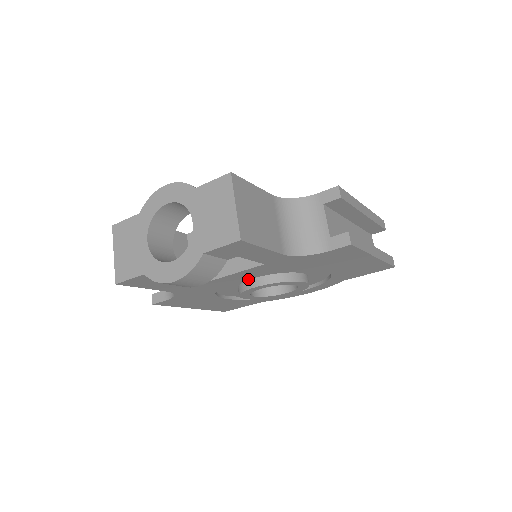
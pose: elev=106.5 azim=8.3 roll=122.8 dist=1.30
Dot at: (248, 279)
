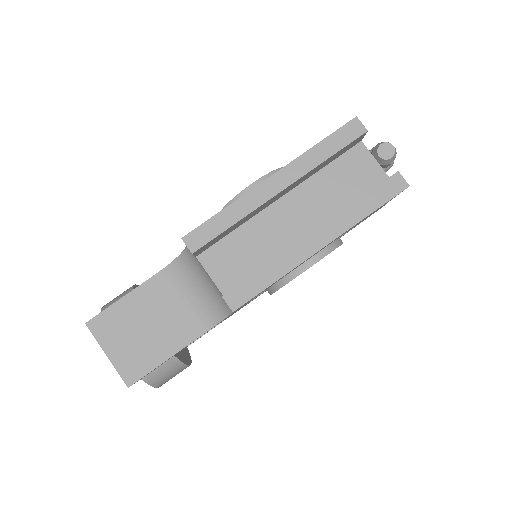
Dot at: occluded
